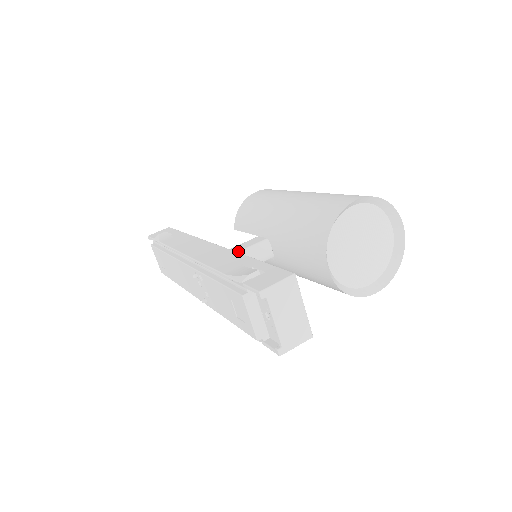
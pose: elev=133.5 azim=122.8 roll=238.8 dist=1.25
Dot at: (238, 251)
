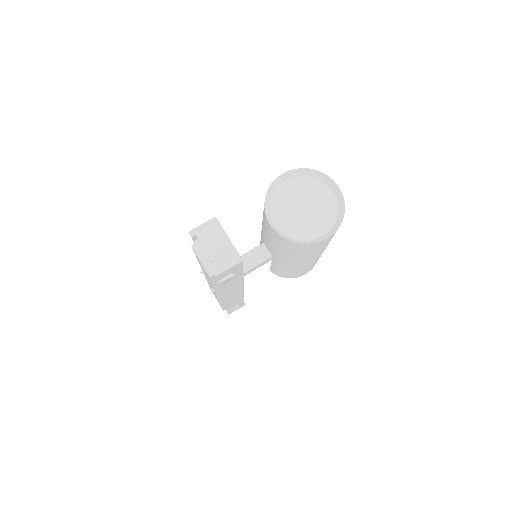
Dot at: occluded
